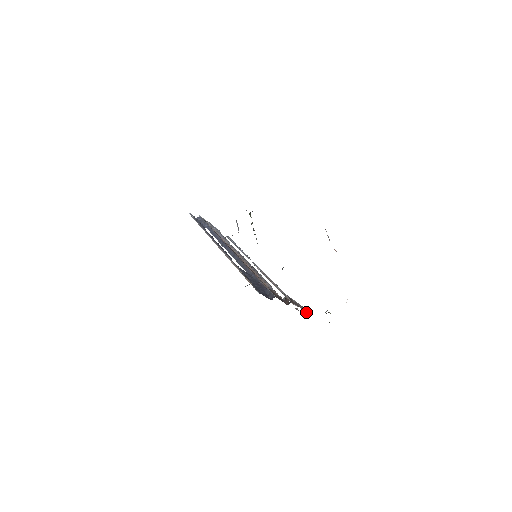
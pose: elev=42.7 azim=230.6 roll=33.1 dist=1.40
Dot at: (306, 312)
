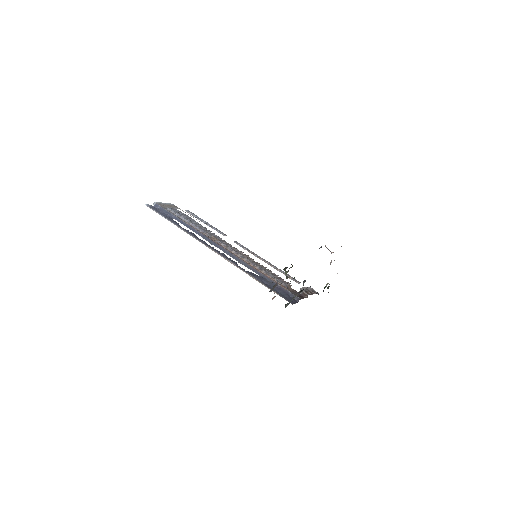
Dot at: (315, 292)
